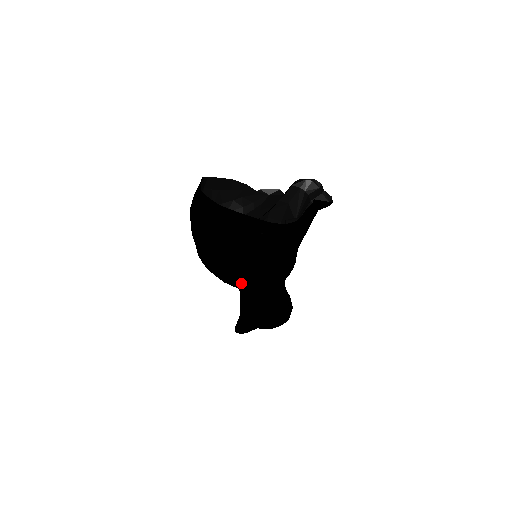
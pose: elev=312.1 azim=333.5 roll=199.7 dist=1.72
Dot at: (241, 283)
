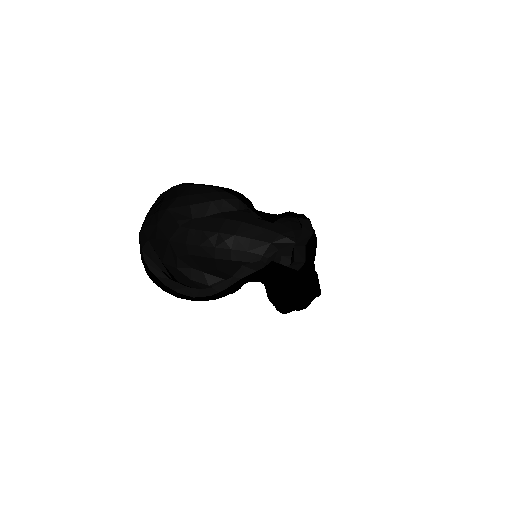
Dot at: occluded
